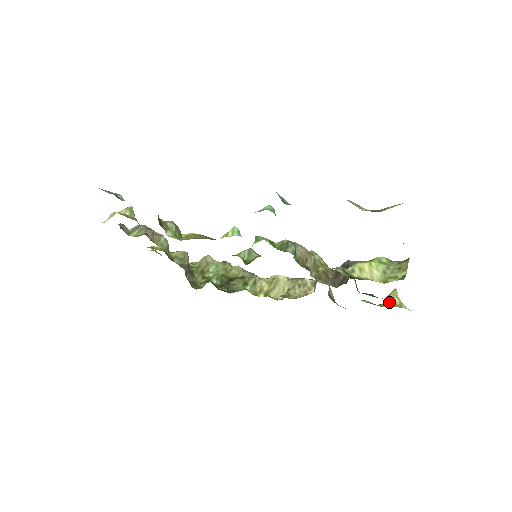
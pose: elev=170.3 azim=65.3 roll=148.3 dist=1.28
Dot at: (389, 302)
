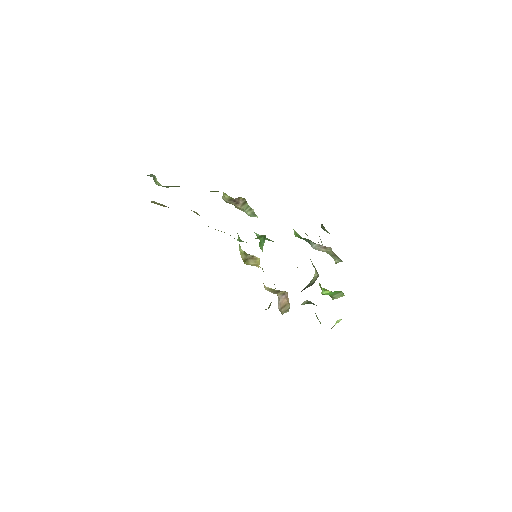
Dot at: (337, 322)
